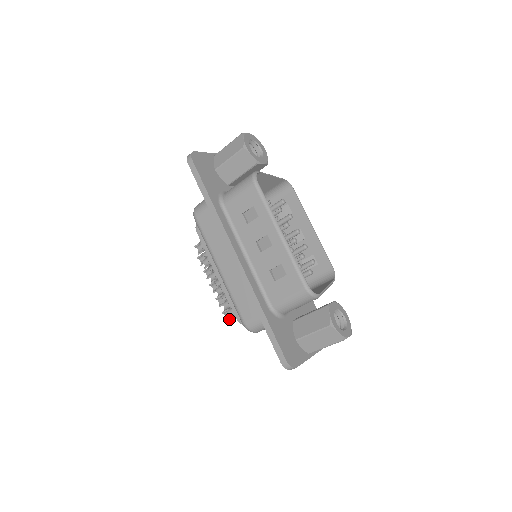
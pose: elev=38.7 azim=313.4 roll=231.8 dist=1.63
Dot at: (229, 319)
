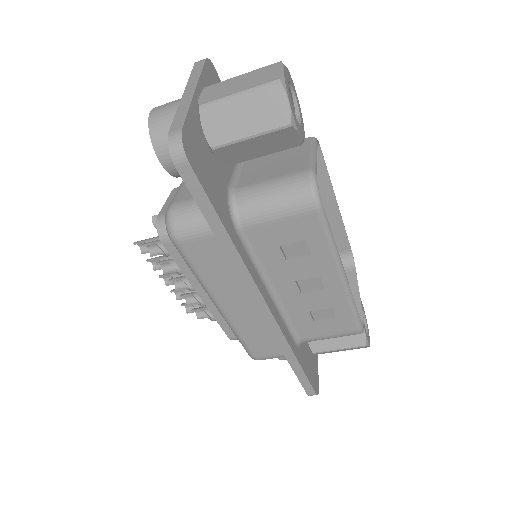
Dot at: (193, 312)
